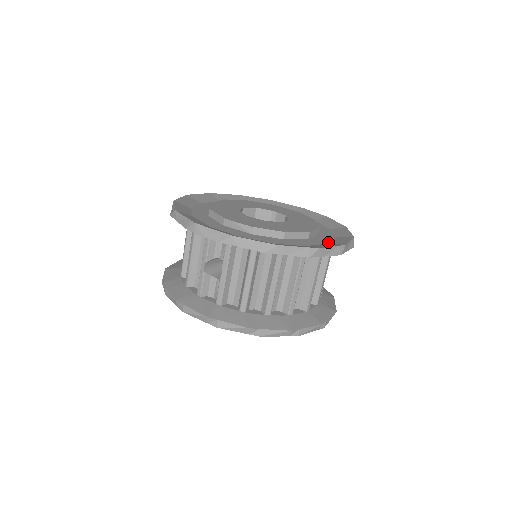
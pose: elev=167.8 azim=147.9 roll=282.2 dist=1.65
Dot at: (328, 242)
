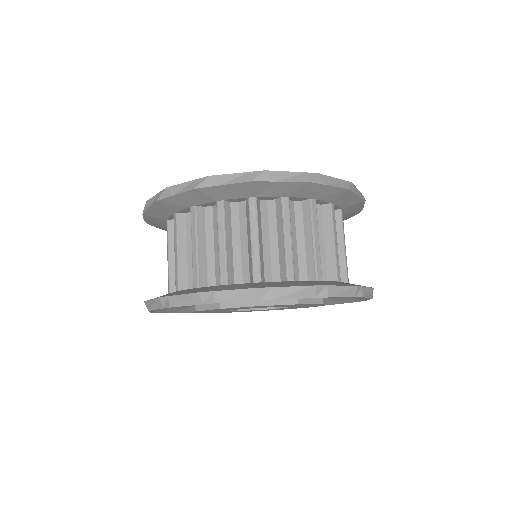
Dot at: occluded
